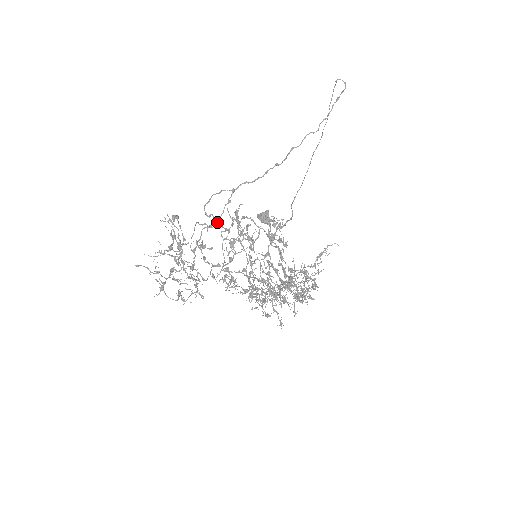
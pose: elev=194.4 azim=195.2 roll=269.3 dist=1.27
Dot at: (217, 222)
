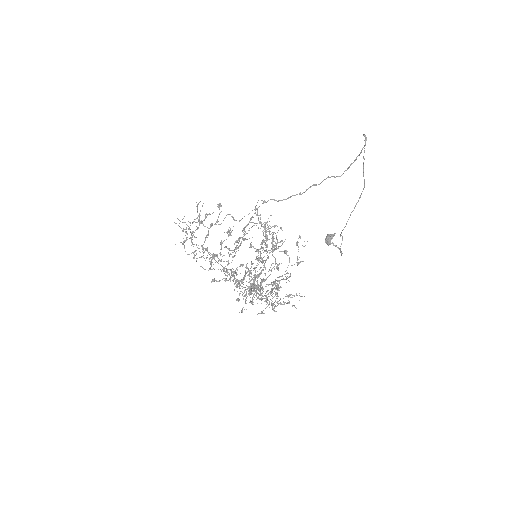
Dot at: (241, 219)
